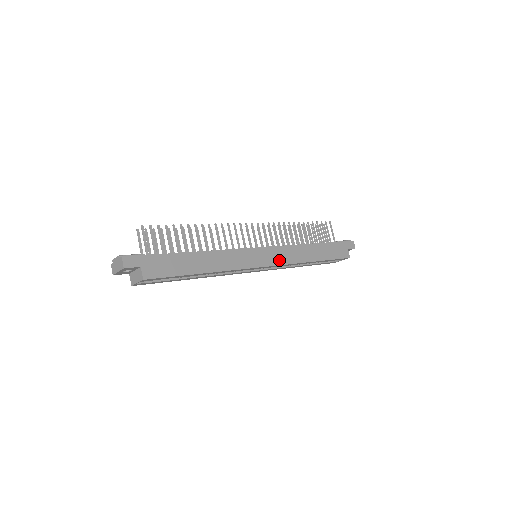
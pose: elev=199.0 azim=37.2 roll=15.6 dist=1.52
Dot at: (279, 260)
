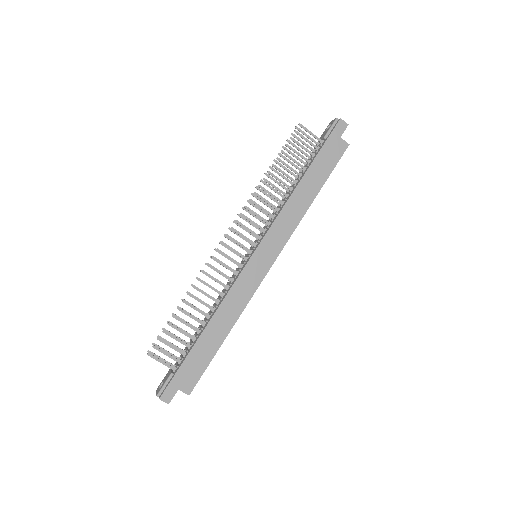
Dot at: (279, 244)
